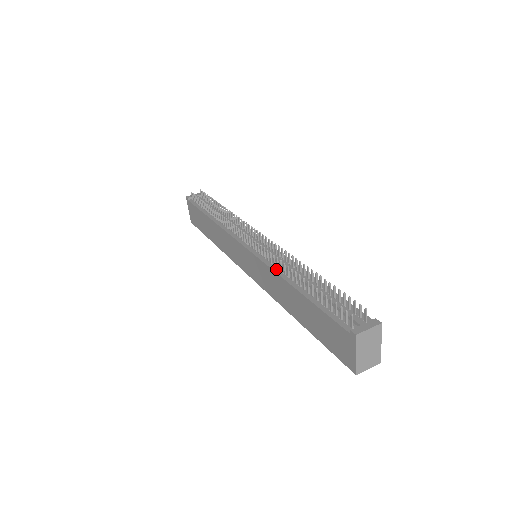
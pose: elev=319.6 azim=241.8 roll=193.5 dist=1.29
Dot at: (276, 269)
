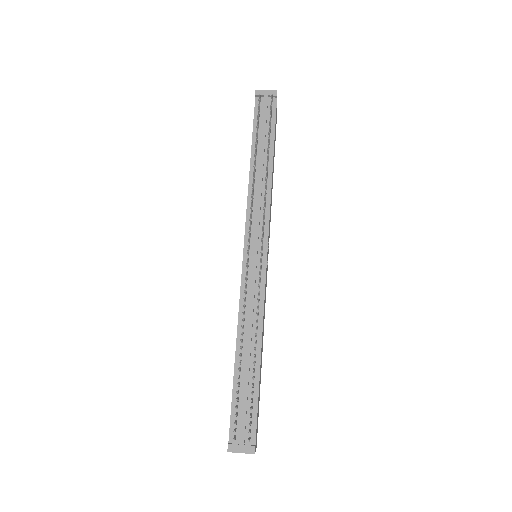
Dot at: (241, 314)
